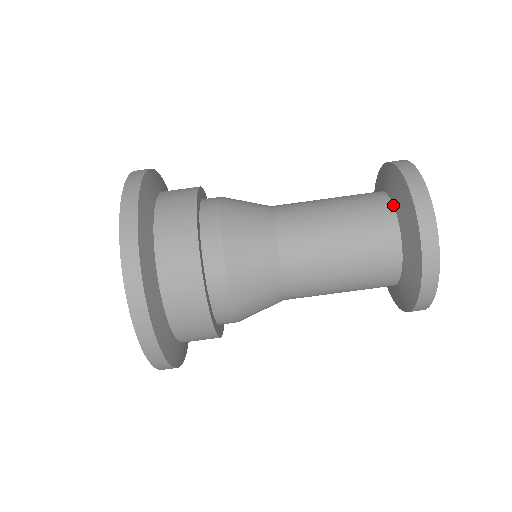
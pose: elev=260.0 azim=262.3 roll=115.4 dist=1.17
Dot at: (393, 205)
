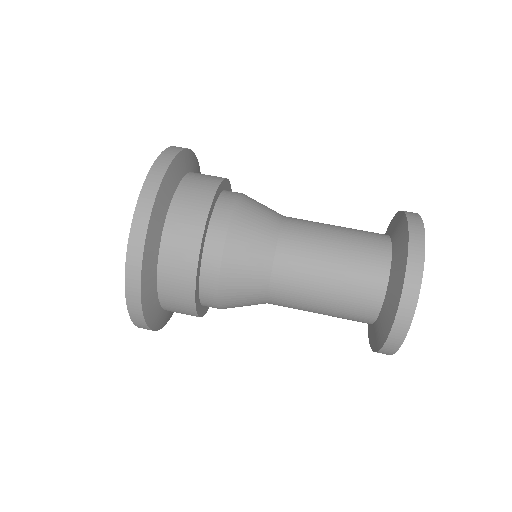
Dot at: (391, 263)
